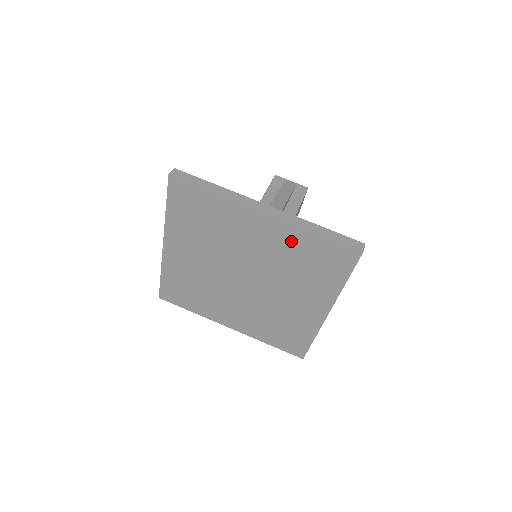
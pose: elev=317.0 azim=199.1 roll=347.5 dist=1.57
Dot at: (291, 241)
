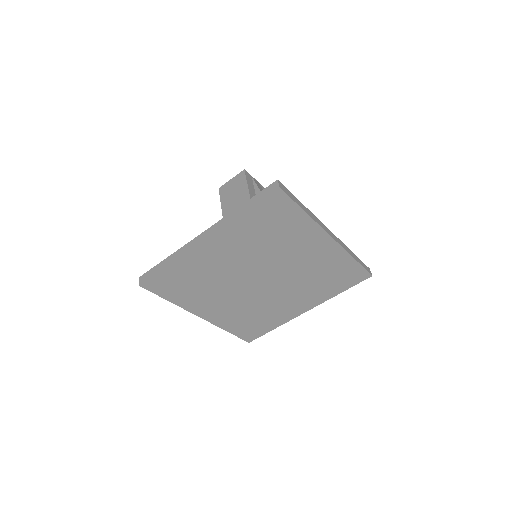
Dot at: (331, 261)
